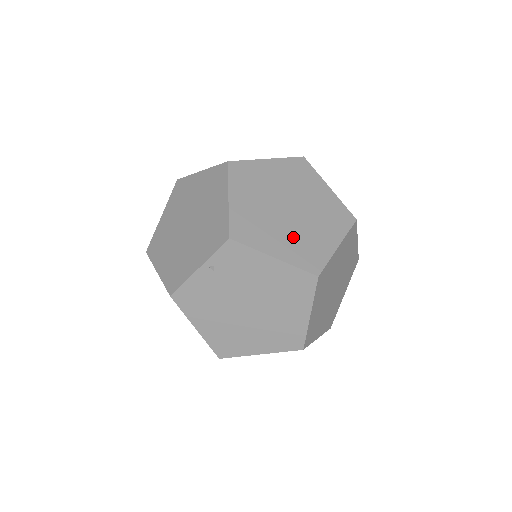
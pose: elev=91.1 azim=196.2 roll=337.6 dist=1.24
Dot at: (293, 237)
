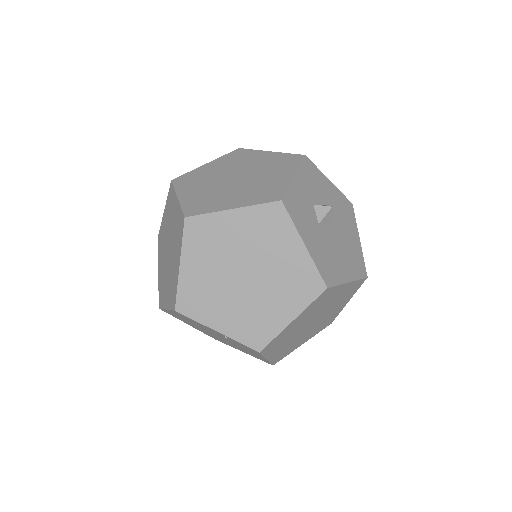
Dot at: (291, 343)
